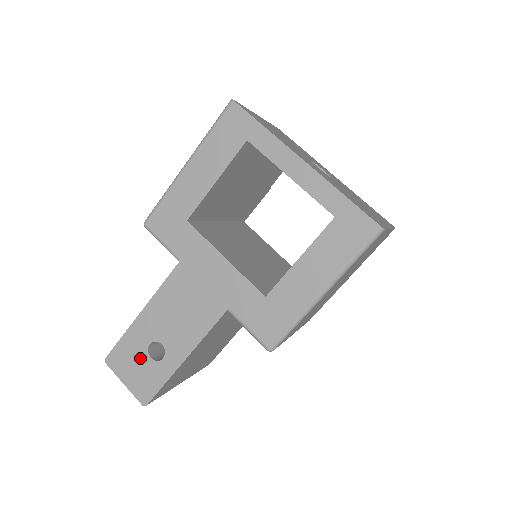
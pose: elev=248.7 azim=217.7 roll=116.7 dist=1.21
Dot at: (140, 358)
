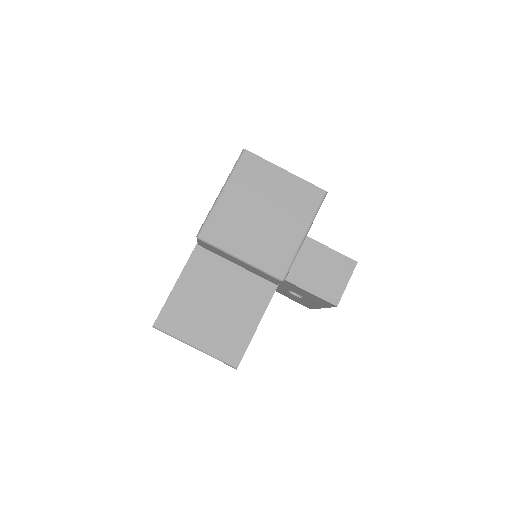
Dot at: occluded
